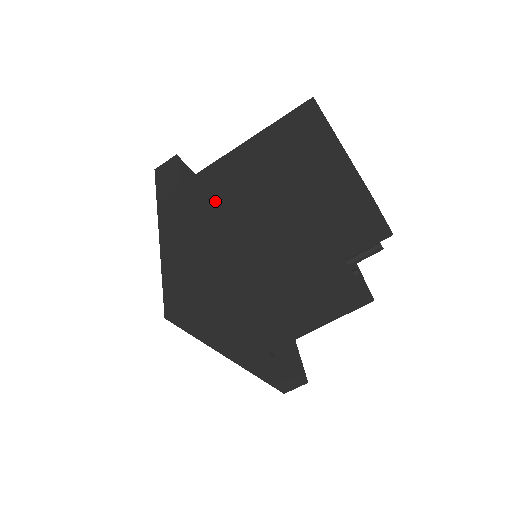
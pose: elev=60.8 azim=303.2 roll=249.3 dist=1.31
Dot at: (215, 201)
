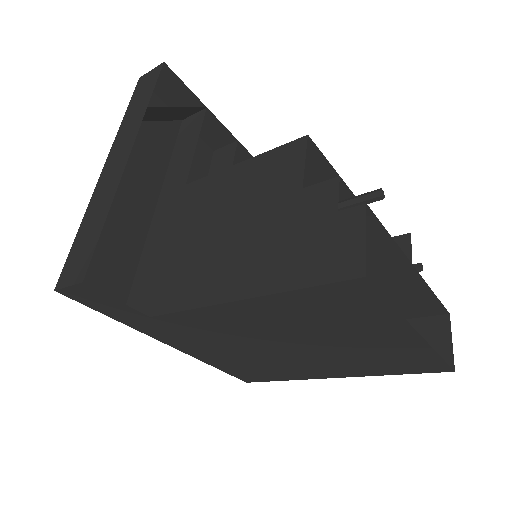
Dot at: (240, 341)
